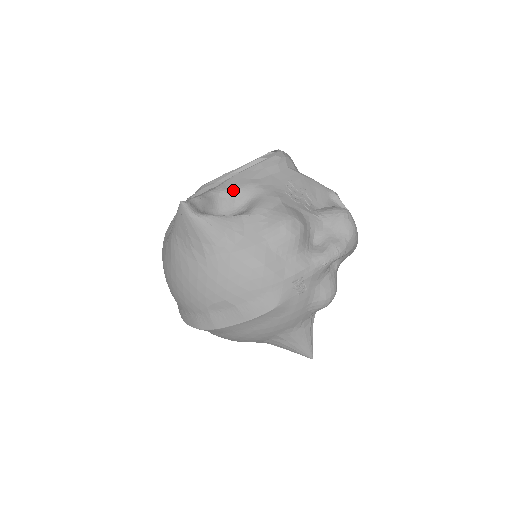
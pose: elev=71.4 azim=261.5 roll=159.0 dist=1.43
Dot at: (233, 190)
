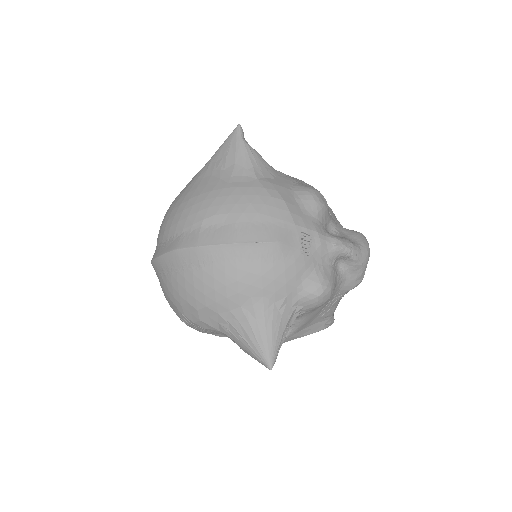
Dot at: occluded
